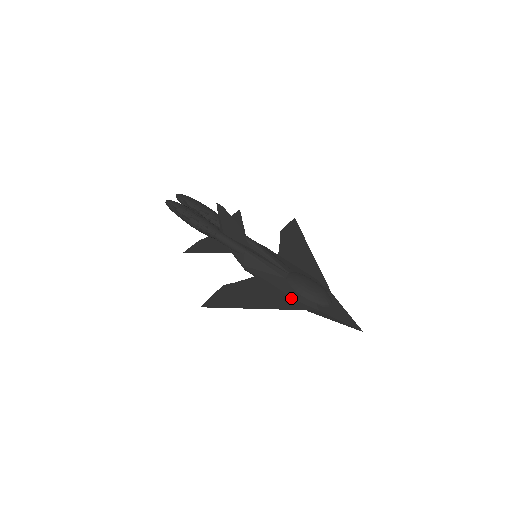
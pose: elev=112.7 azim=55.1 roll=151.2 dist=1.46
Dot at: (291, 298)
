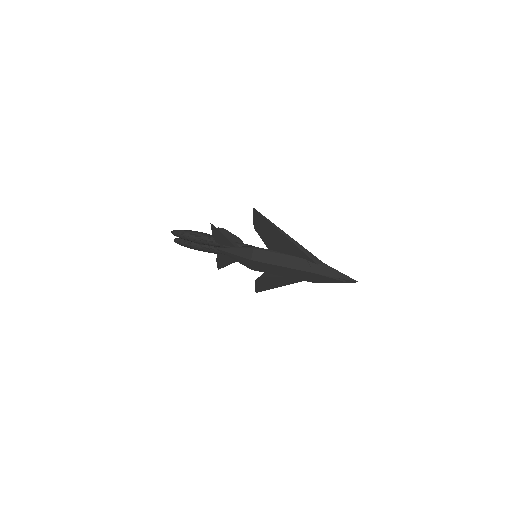
Dot at: (301, 255)
